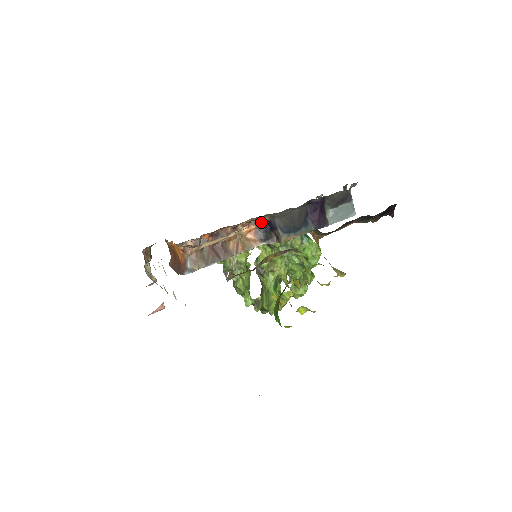
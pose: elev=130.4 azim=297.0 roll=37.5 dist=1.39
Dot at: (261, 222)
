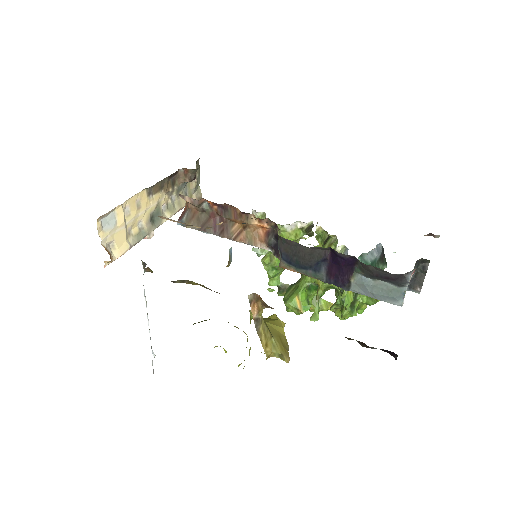
Dot at: (276, 227)
